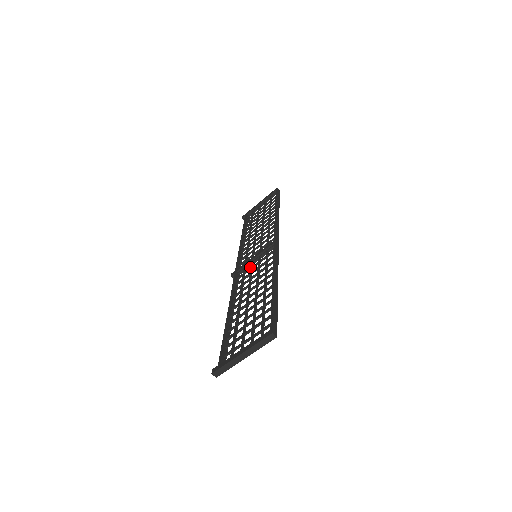
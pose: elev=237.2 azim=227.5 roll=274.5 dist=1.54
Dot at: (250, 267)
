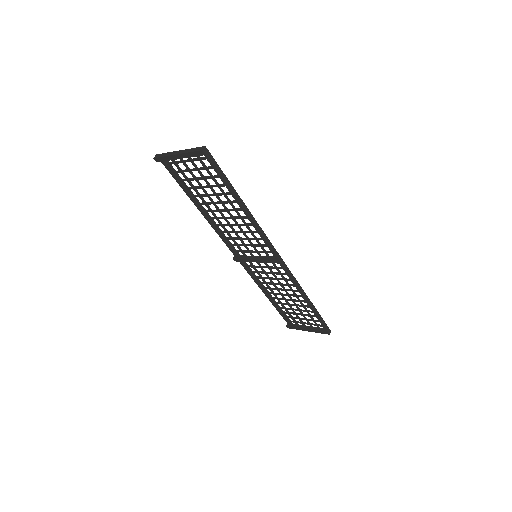
Dot at: (259, 267)
